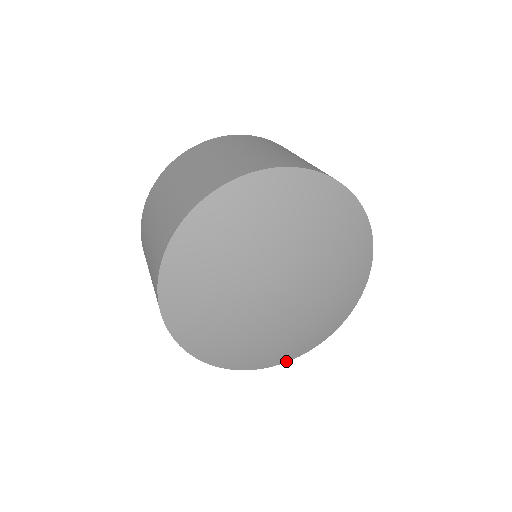
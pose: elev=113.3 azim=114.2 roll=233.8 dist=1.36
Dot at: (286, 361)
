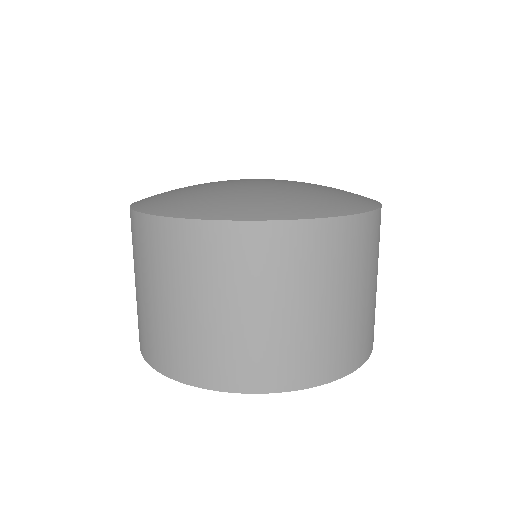
Dot at: (345, 215)
